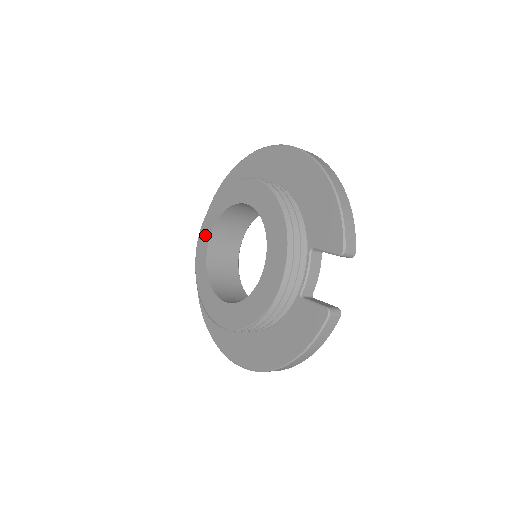
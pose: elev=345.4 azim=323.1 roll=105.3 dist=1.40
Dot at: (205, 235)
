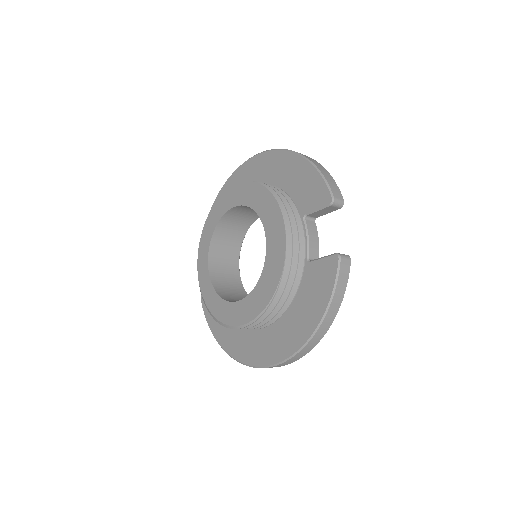
Dot at: (203, 258)
